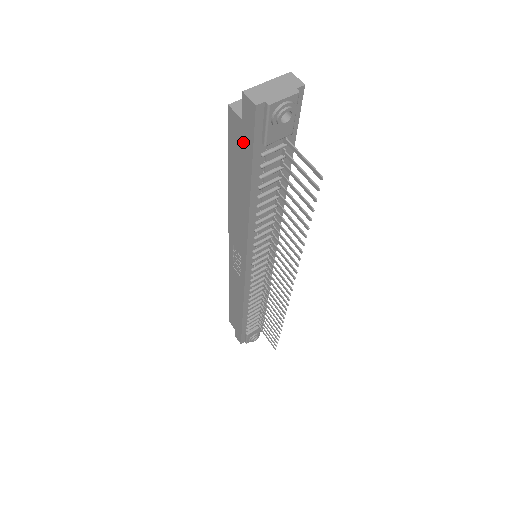
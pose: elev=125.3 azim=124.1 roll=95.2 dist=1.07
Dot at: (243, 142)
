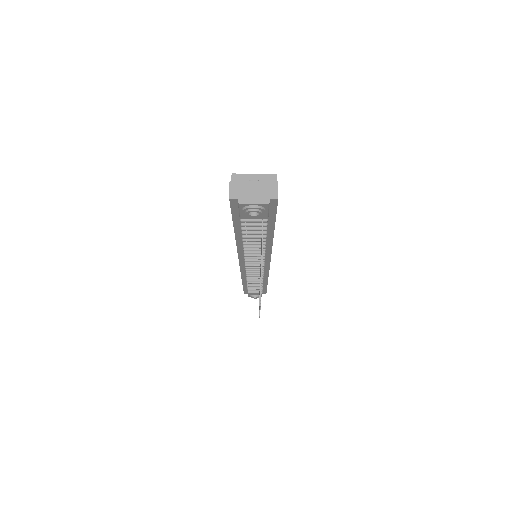
Dot at: occluded
